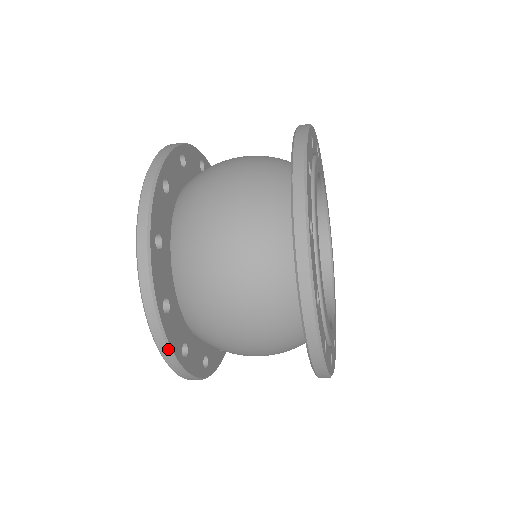
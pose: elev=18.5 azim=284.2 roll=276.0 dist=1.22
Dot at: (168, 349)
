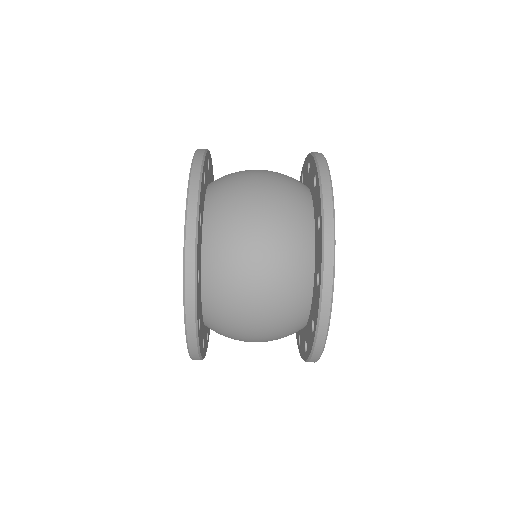
Dot at: (195, 250)
